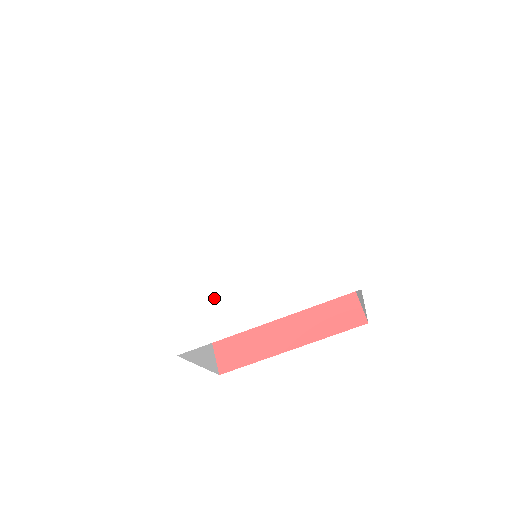
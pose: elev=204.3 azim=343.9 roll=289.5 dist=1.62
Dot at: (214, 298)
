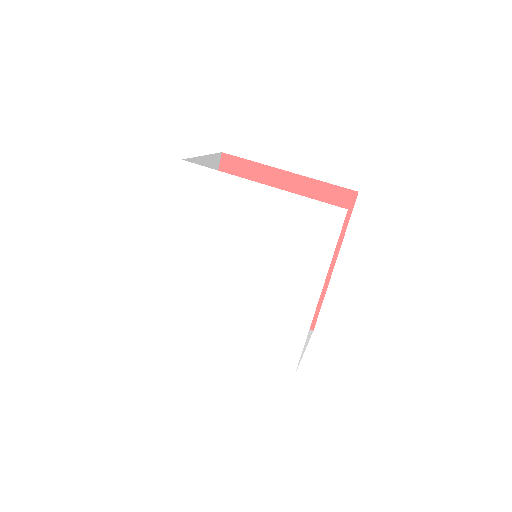
Dot at: (196, 303)
